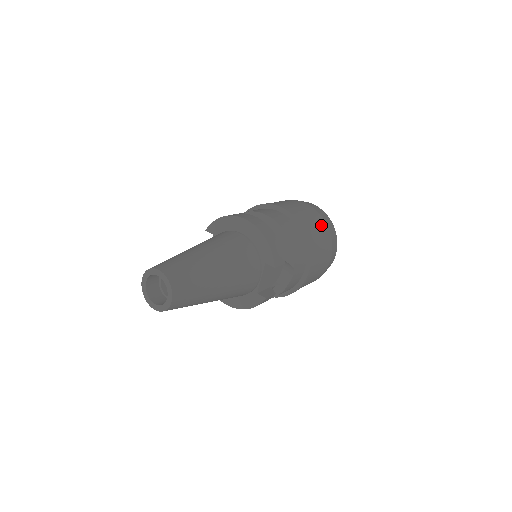
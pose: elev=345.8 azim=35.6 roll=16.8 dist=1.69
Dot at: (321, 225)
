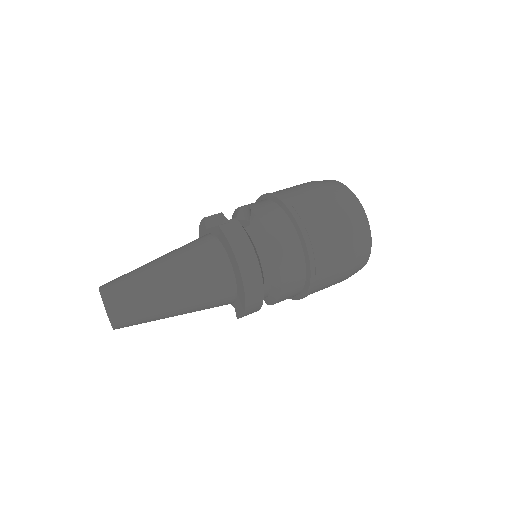
Dot at: (340, 279)
